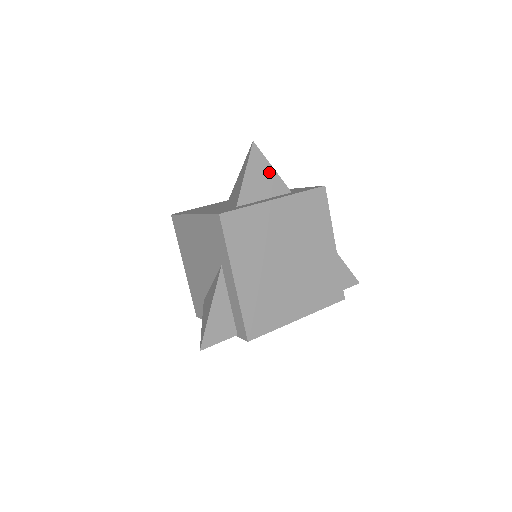
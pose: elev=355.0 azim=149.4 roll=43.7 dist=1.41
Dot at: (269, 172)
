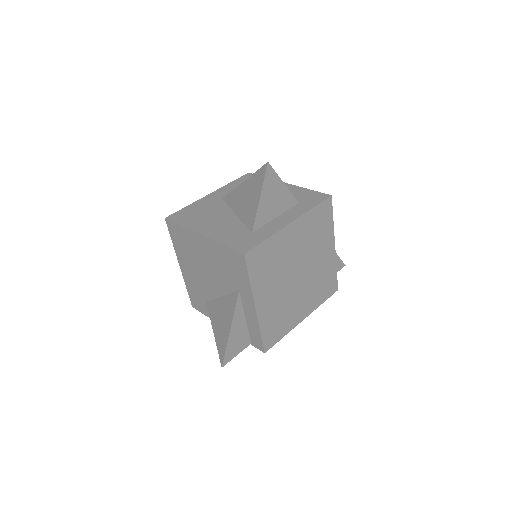
Dot at: (281, 189)
